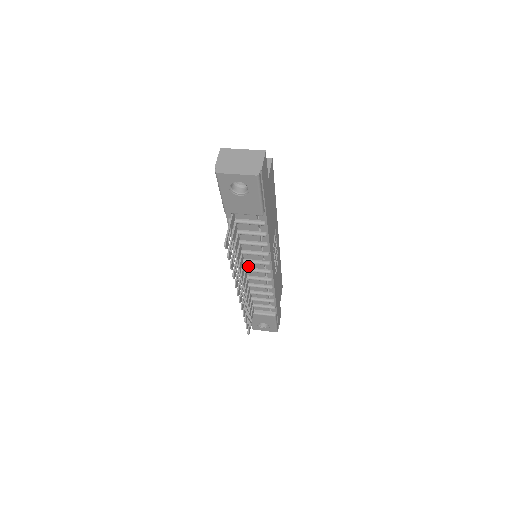
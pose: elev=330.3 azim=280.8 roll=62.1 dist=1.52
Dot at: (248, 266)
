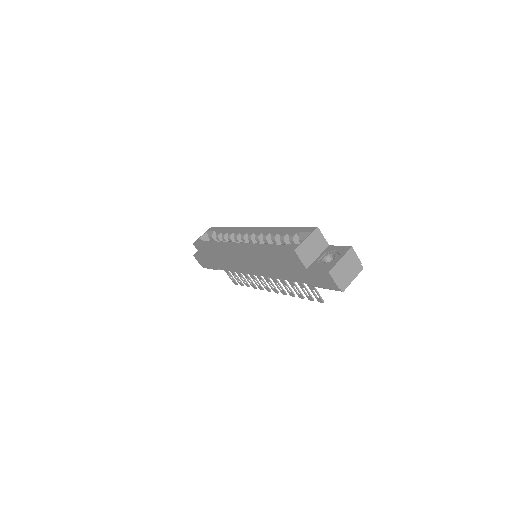
Dot at: occluded
